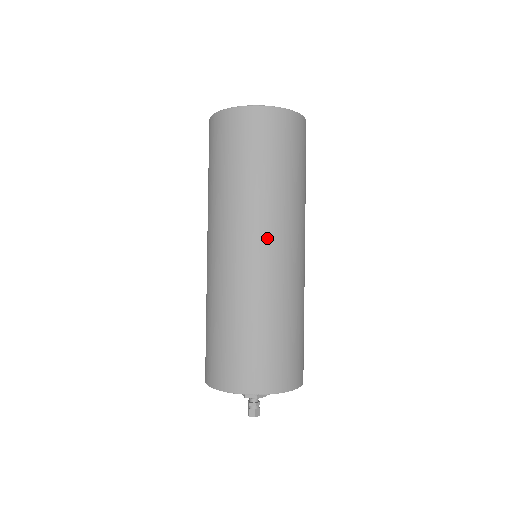
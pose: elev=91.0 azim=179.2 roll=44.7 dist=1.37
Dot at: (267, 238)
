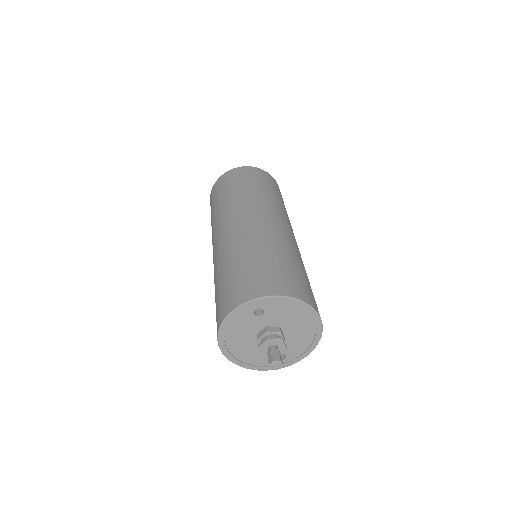
Dot at: (281, 219)
